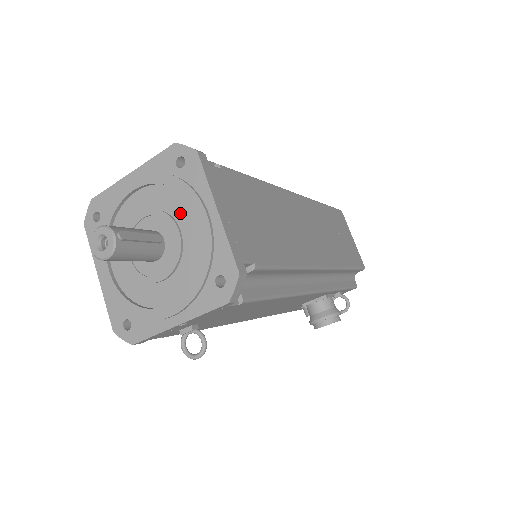
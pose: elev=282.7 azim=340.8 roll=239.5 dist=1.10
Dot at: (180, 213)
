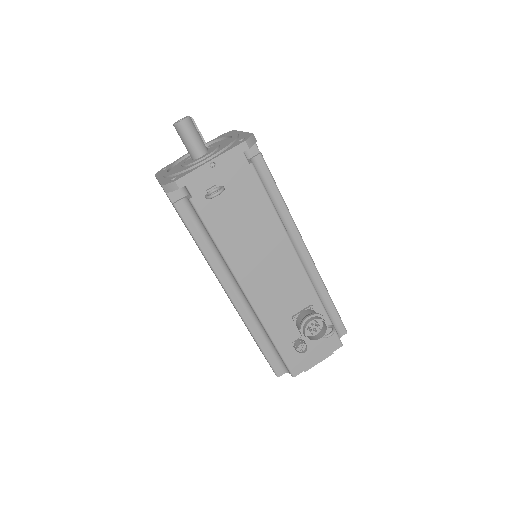
Dot at: (220, 143)
